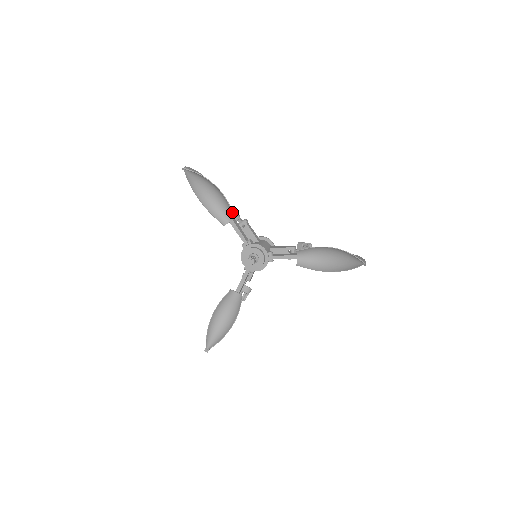
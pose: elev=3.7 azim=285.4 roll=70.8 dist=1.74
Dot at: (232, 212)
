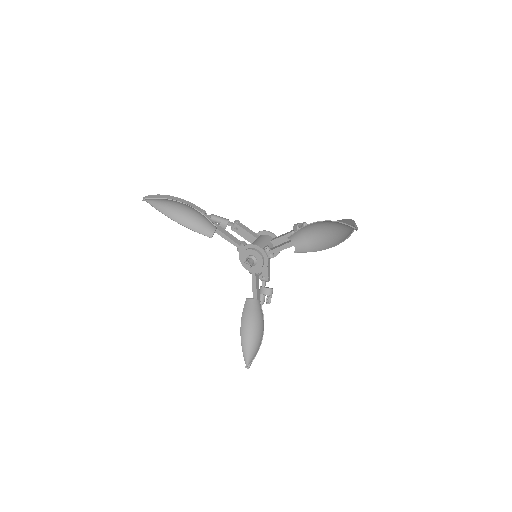
Dot at: (210, 222)
